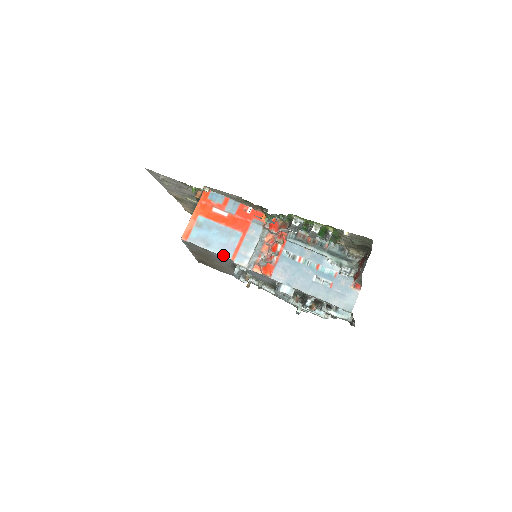
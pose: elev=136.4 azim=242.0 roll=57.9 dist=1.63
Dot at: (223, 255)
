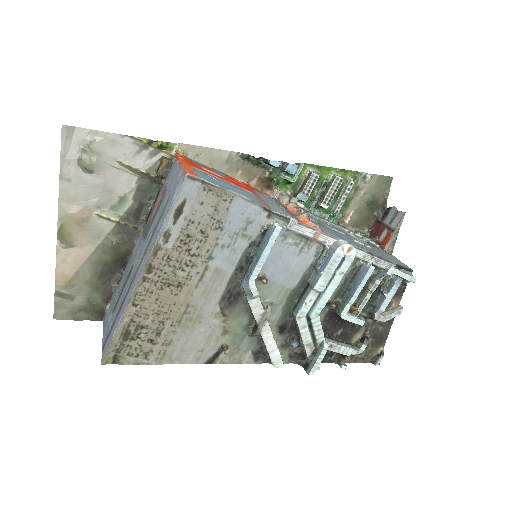
Dot at: (255, 201)
